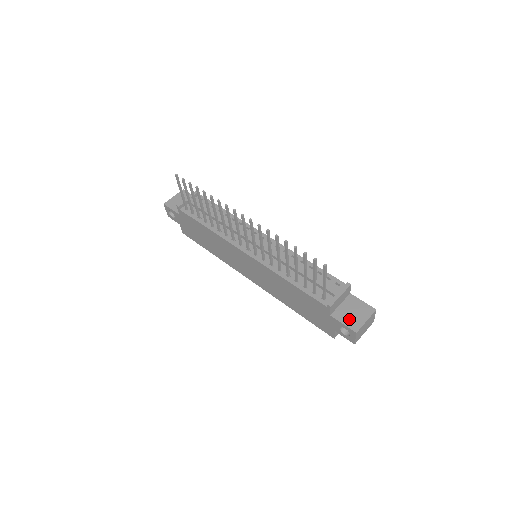
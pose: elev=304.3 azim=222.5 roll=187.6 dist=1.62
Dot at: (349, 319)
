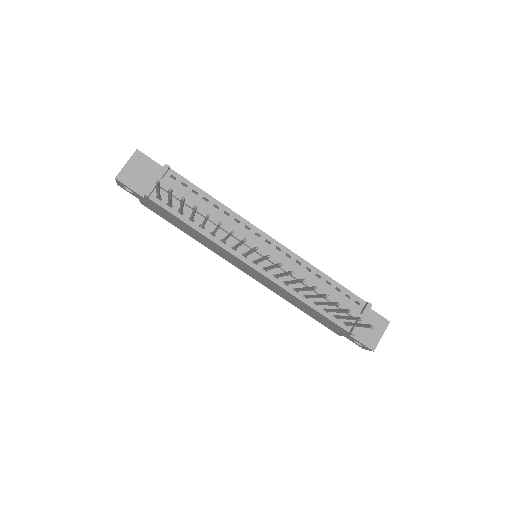
Dot at: (366, 337)
